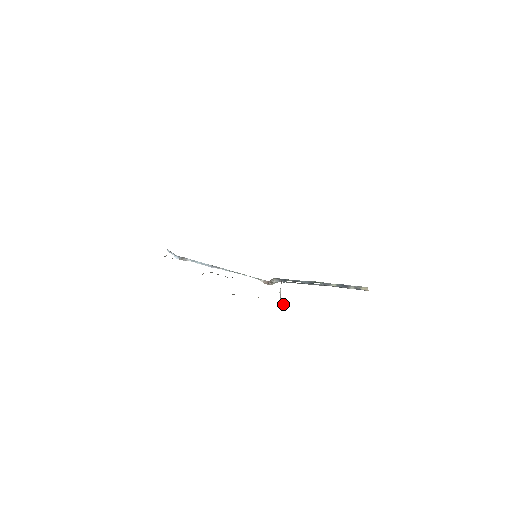
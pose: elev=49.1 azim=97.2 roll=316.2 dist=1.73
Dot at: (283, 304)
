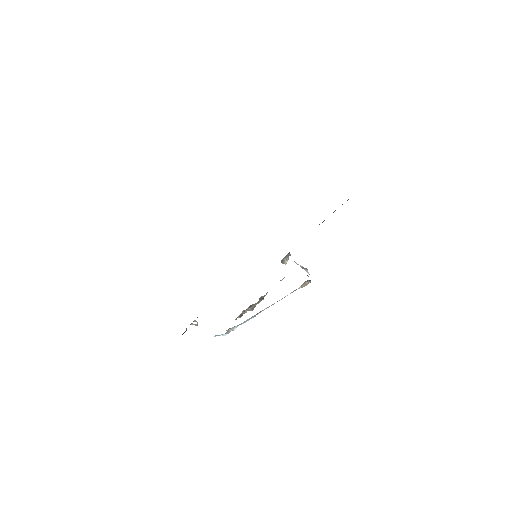
Dot at: (307, 269)
